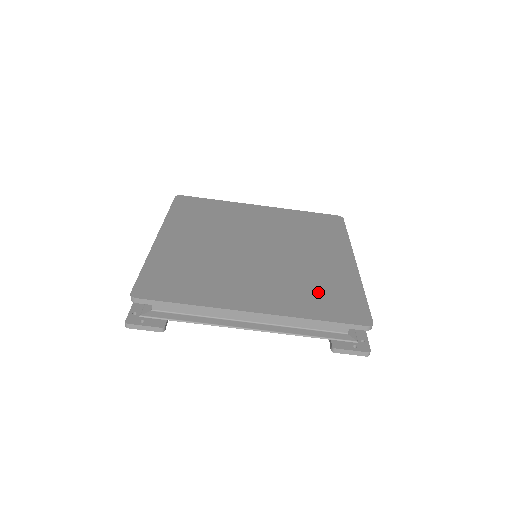
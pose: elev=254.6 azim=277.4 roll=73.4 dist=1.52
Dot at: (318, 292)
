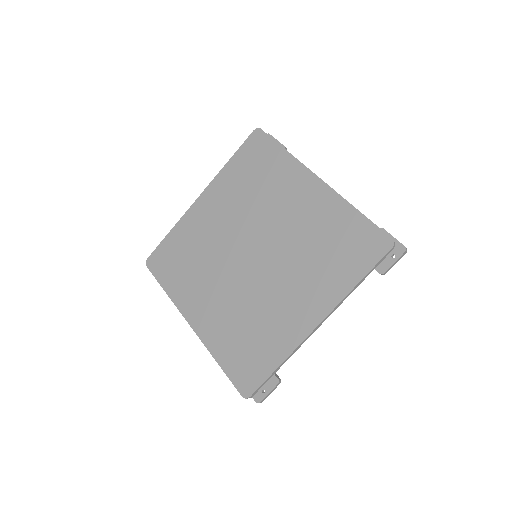
Dot at: (332, 252)
